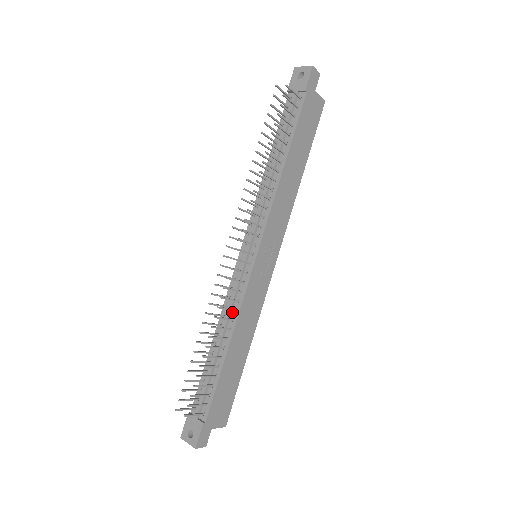
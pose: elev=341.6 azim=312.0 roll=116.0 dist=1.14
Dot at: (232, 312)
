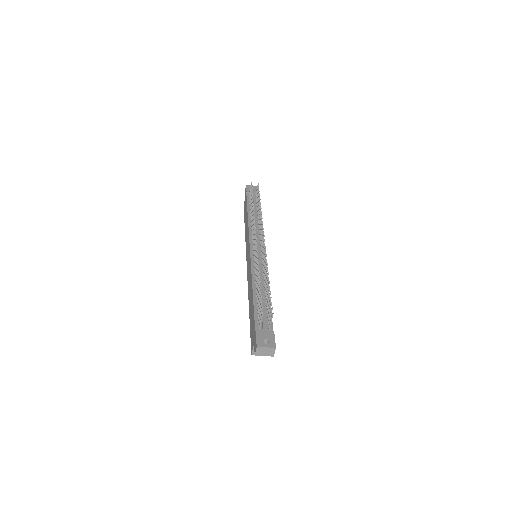
Dot at: (261, 275)
